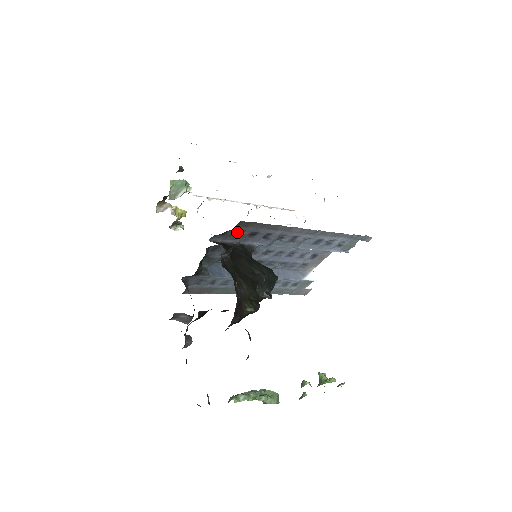
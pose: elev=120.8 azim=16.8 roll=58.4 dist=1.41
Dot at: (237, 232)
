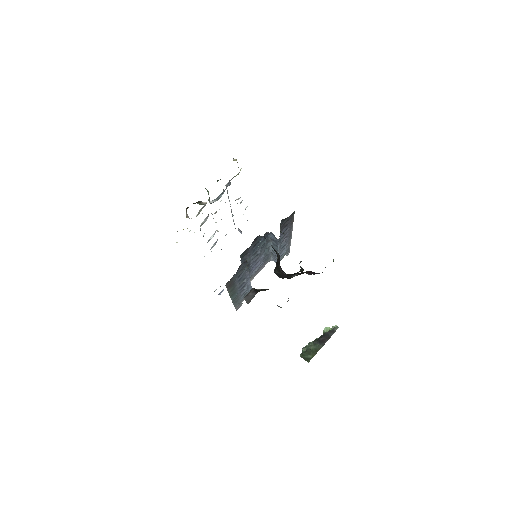
Dot at: (285, 221)
